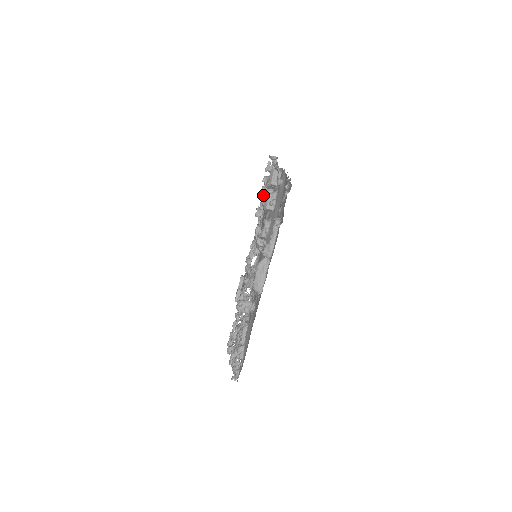
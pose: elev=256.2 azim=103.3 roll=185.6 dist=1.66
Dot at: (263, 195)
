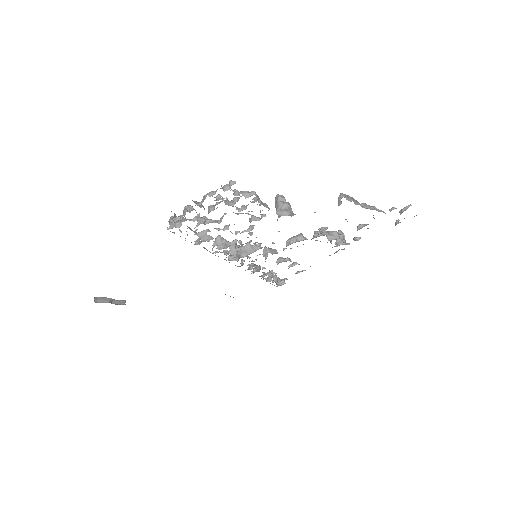
Dot at: occluded
